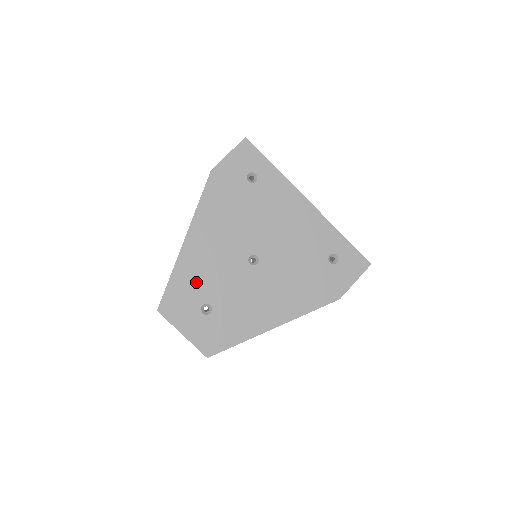
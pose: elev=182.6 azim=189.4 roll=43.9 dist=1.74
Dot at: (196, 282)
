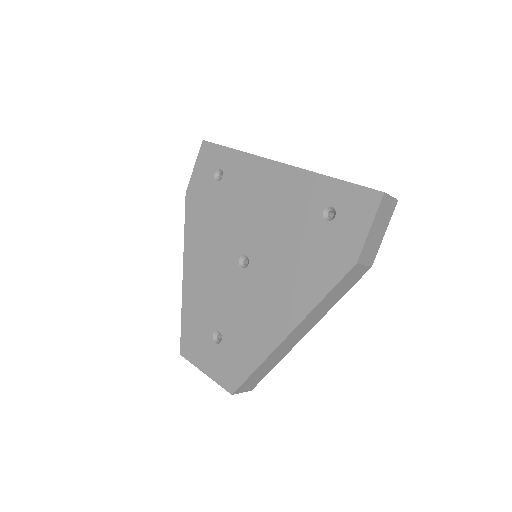
Dot at: (202, 311)
